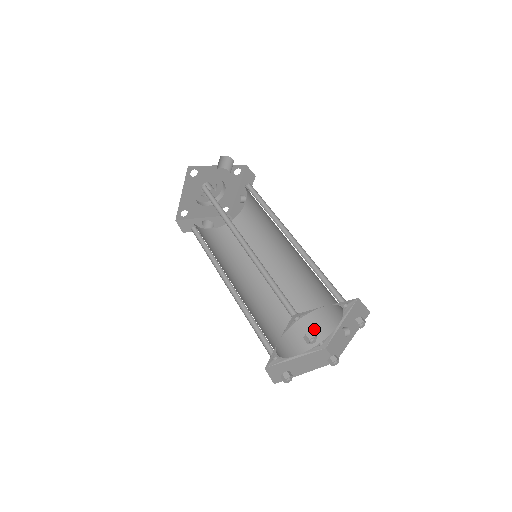
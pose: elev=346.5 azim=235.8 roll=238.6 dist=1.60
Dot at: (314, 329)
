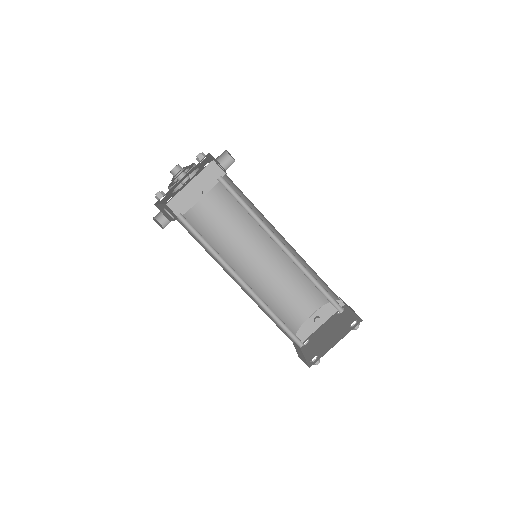
Dot at: (290, 320)
